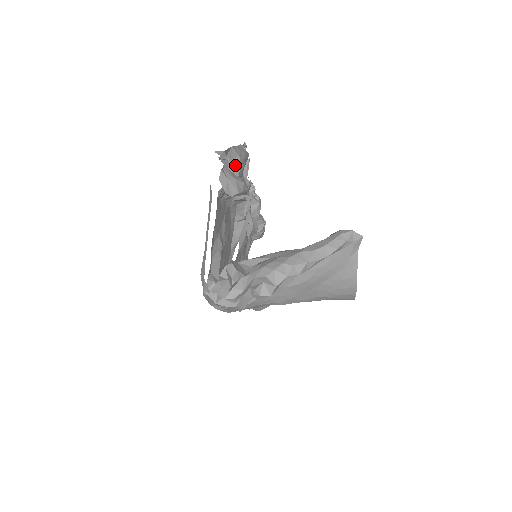
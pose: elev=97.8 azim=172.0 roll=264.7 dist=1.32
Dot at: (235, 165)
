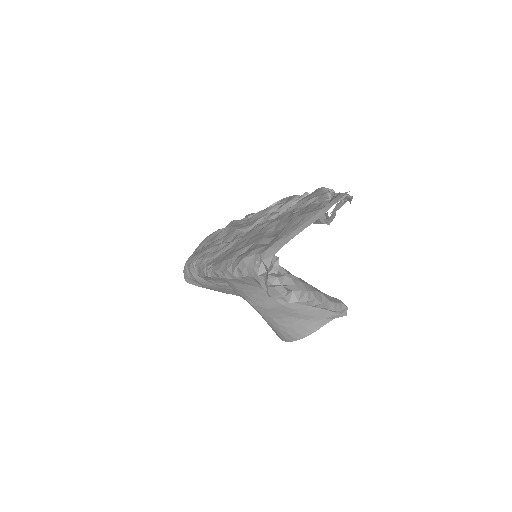
Dot at: (339, 206)
